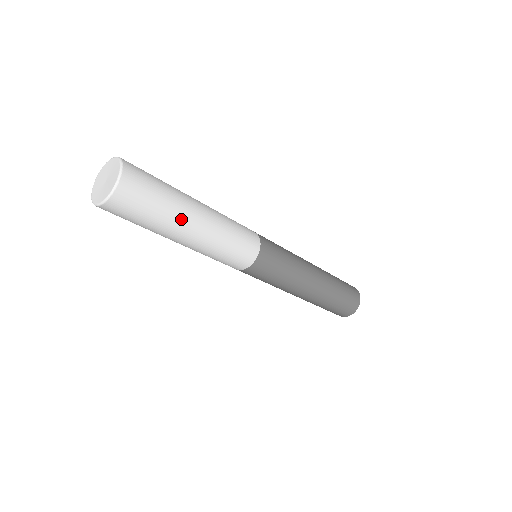
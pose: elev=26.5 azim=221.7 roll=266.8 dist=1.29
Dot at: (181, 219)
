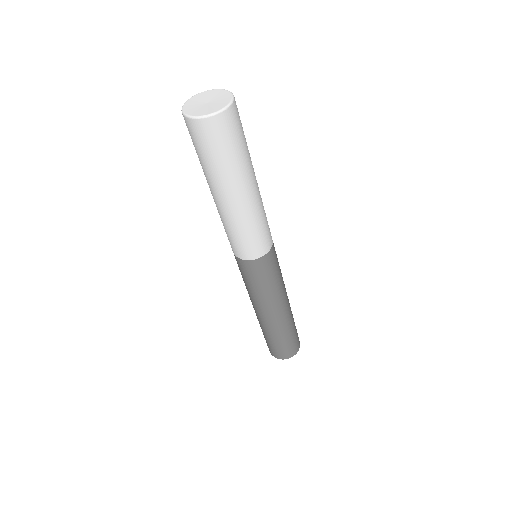
Dot at: (234, 182)
